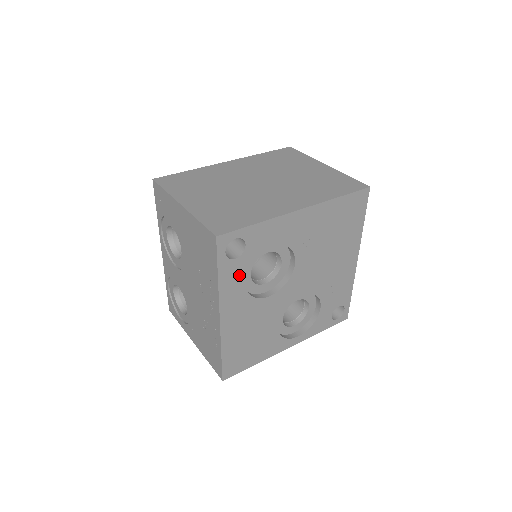
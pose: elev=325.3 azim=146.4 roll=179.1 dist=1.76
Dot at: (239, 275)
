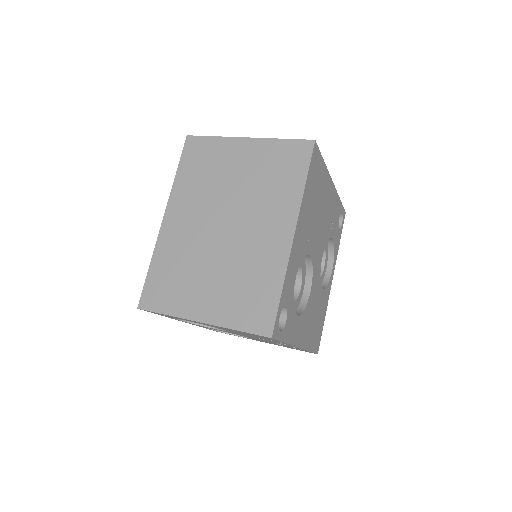
Dot at: (292, 320)
